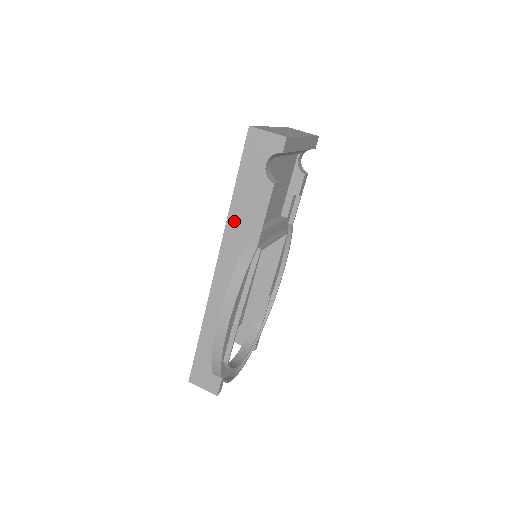
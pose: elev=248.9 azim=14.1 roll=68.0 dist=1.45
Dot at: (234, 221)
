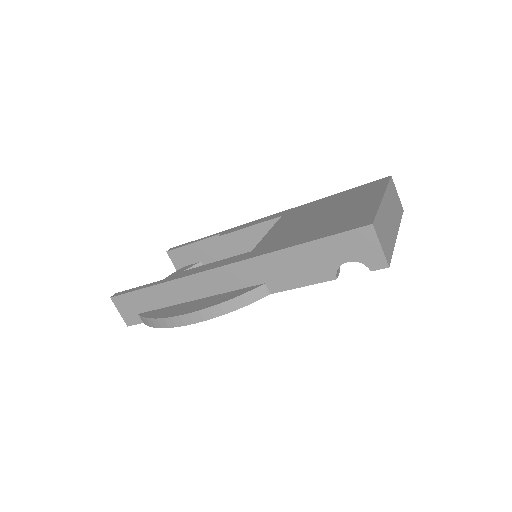
Dot at: (273, 261)
